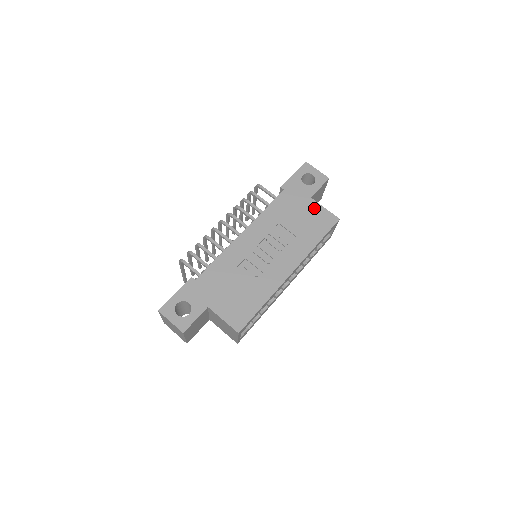
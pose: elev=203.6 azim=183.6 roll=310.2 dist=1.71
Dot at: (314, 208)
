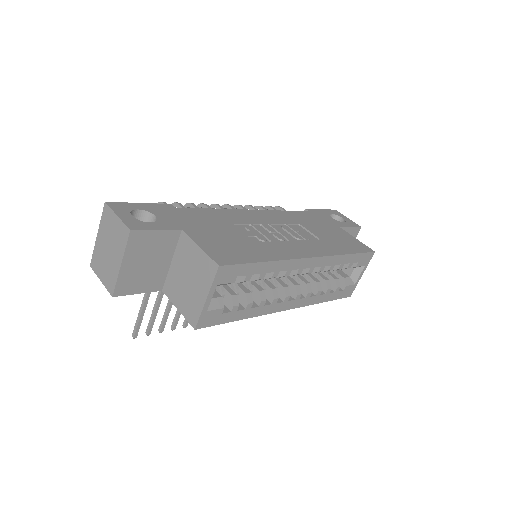
Dot at: (344, 233)
